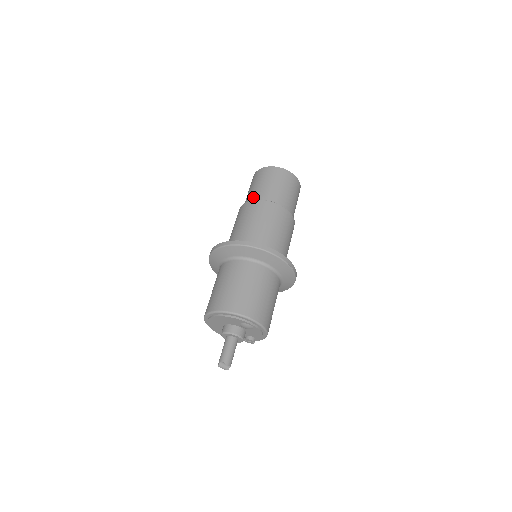
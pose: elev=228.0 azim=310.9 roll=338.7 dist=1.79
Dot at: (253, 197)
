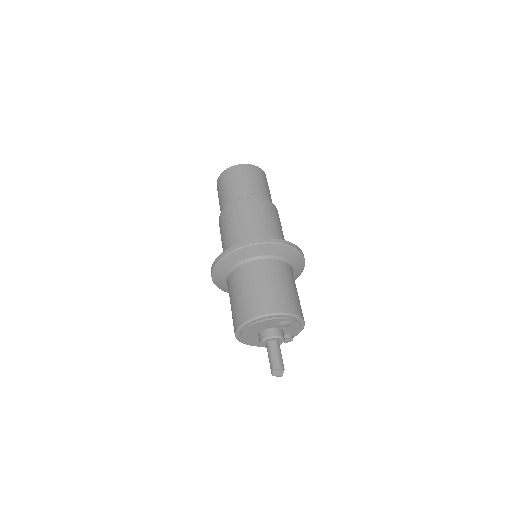
Dot at: (230, 200)
